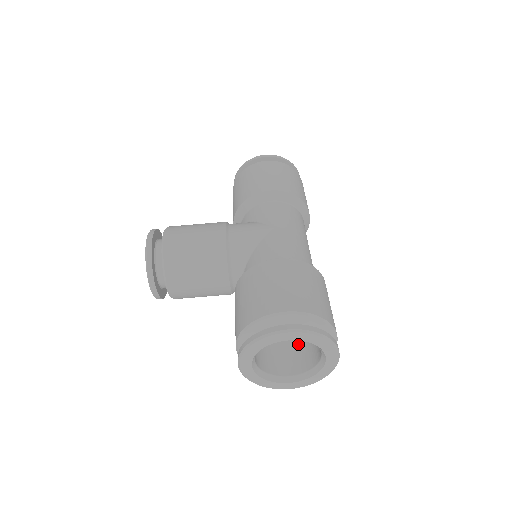
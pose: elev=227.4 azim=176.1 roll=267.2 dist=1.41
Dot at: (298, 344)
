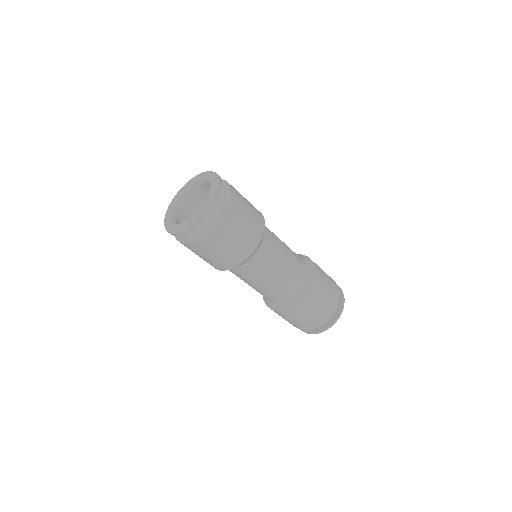
Dot at: occluded
